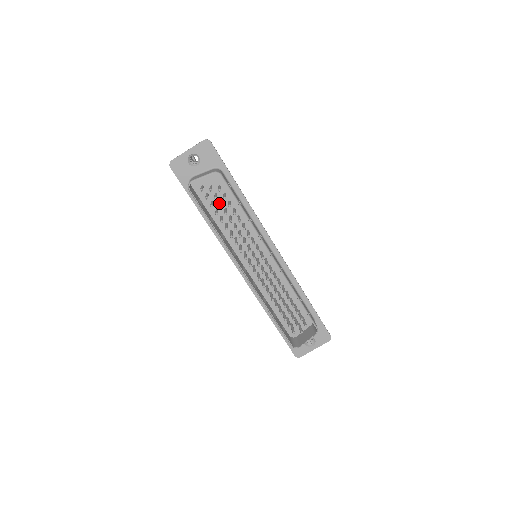
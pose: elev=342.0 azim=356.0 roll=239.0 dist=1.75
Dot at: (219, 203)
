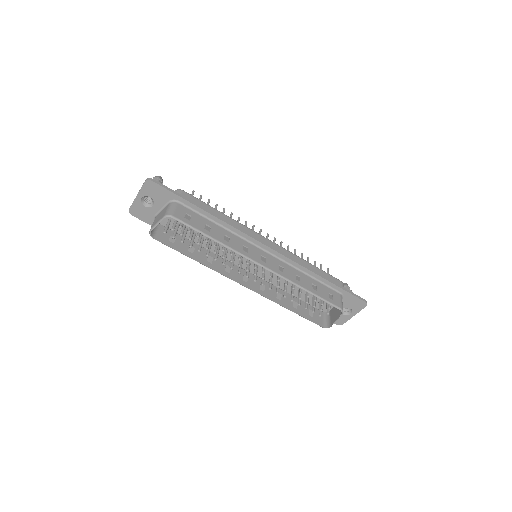
Dot at: (190, 233)
